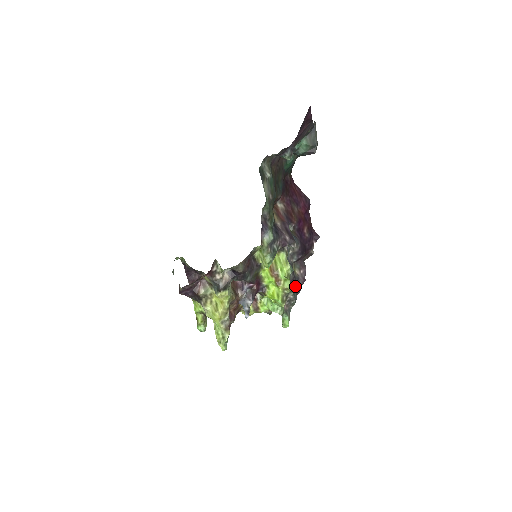
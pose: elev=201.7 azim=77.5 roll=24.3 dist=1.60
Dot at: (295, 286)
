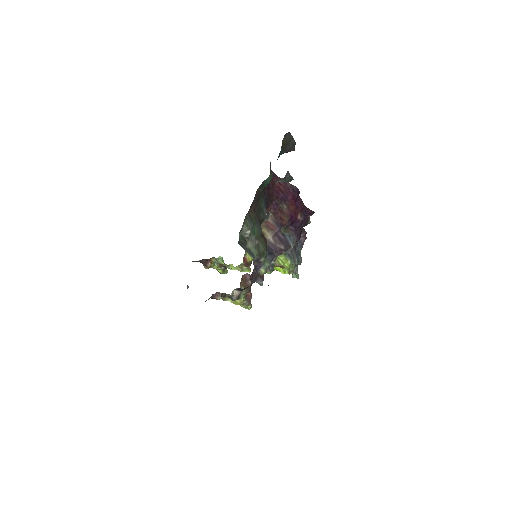
Dot at: (298, 250)
